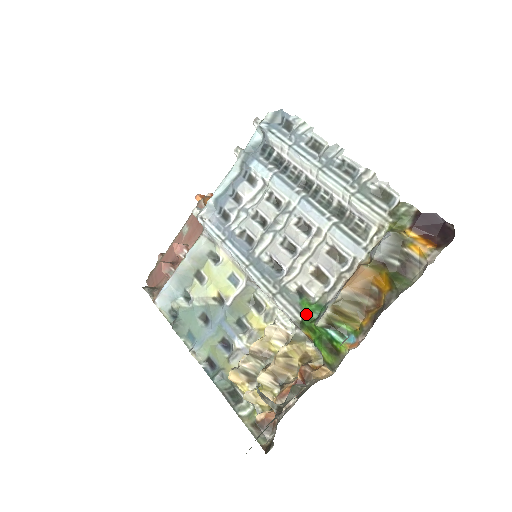
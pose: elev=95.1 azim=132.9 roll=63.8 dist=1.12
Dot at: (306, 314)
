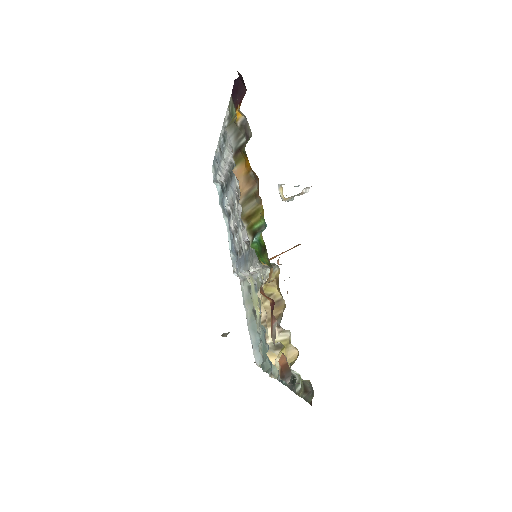
Dot at: occluded
